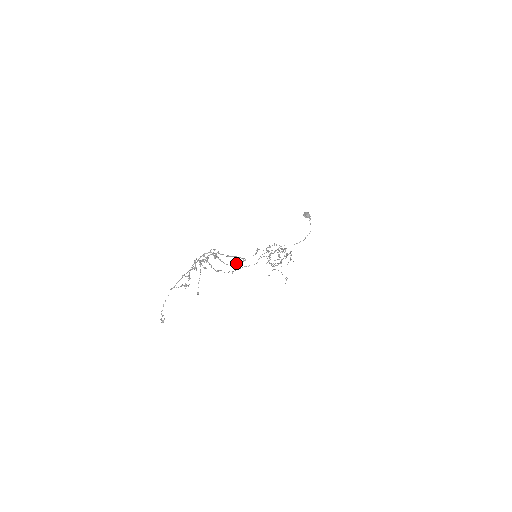
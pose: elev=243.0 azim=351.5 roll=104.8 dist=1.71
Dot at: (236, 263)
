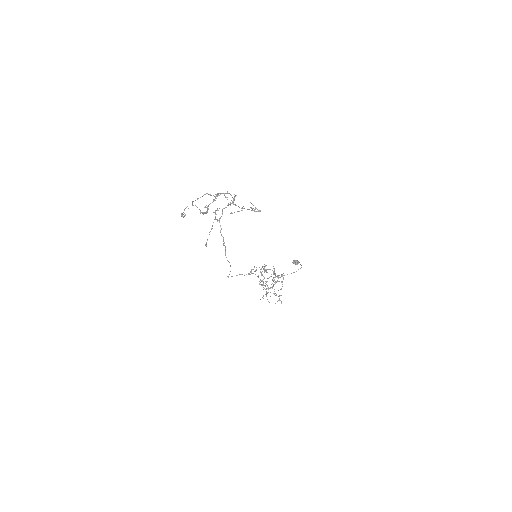
Dot at: (252, 209)
